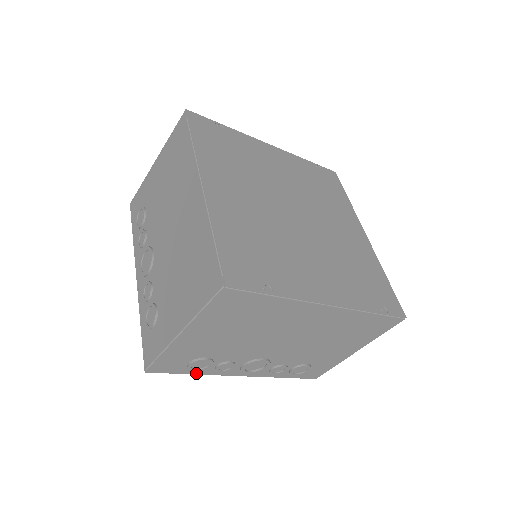
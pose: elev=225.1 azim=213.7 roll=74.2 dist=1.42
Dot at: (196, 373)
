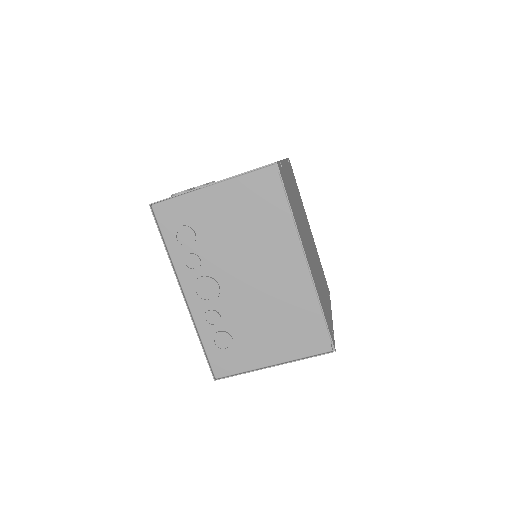
Dot at: occluded
